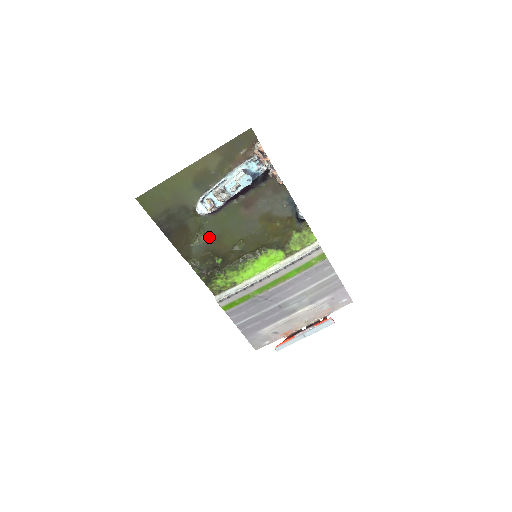
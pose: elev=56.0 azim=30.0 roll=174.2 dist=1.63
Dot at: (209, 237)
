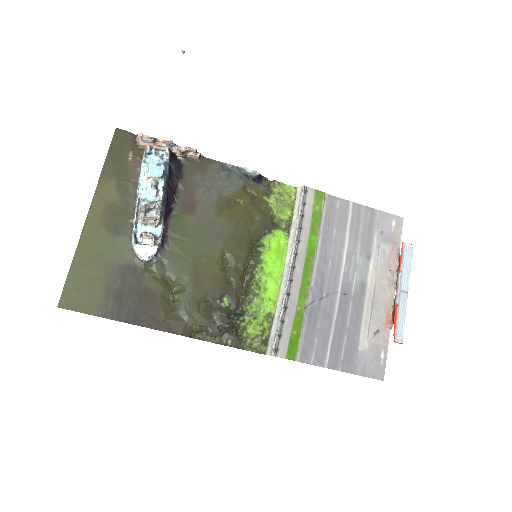
Dot at: (185, 282)
